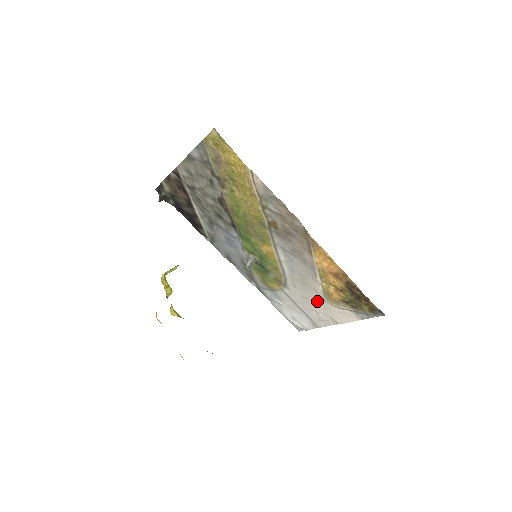
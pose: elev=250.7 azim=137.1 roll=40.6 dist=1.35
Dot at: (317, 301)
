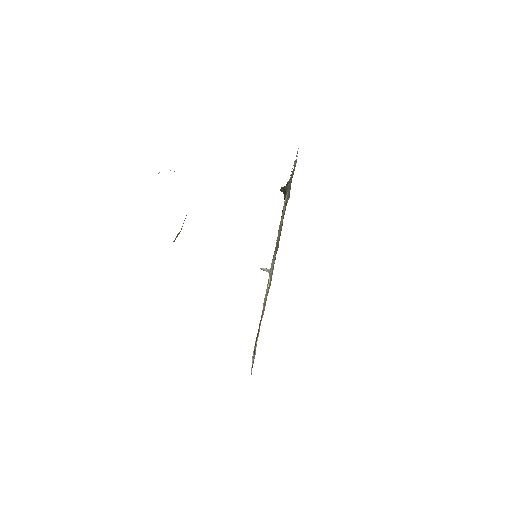
Dot at: (258, 336)
